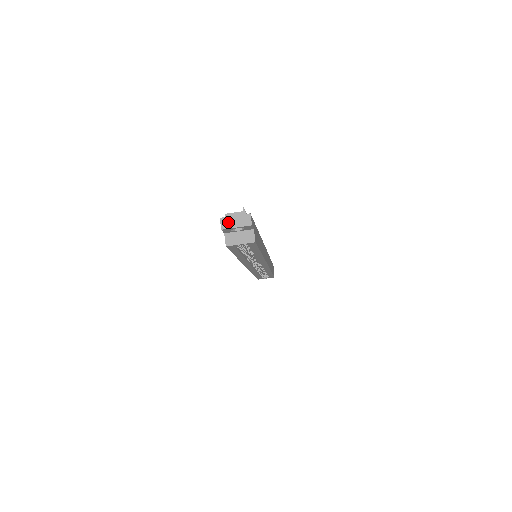
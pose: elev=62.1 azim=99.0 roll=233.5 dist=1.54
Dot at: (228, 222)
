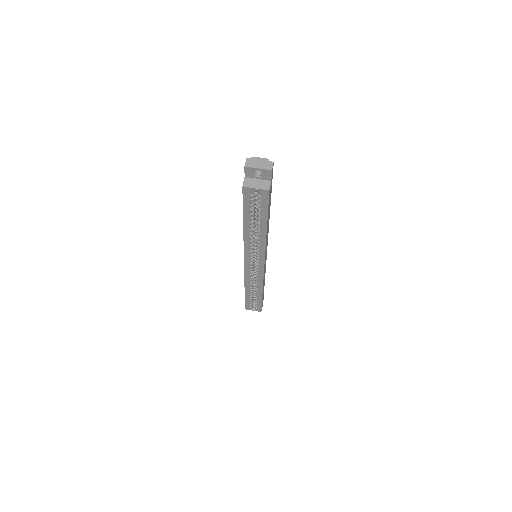
Dot at: (252, 163)
